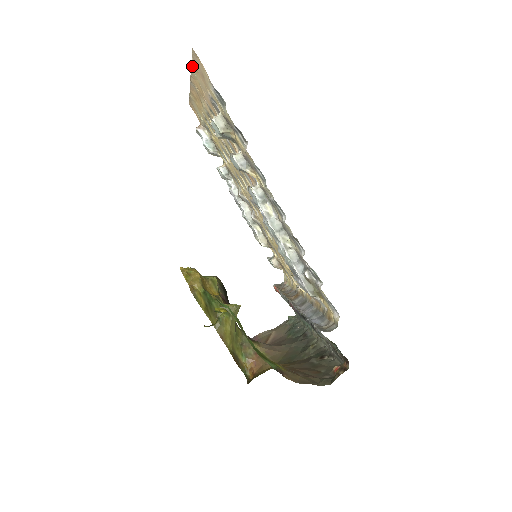
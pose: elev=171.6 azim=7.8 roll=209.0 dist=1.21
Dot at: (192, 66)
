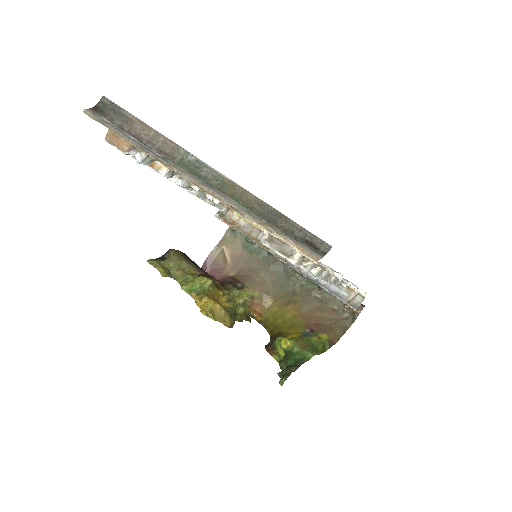
Dot at: (257, 225)
